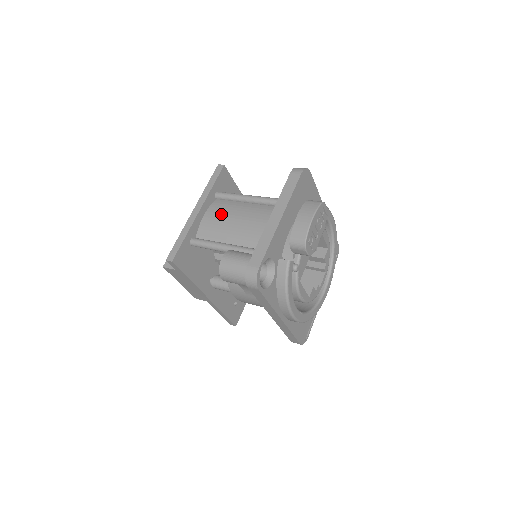
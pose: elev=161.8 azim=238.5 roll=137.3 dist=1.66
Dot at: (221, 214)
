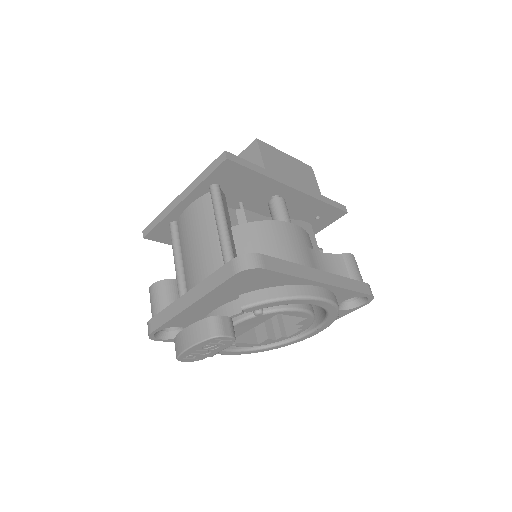
Dot at: (195, 222)
